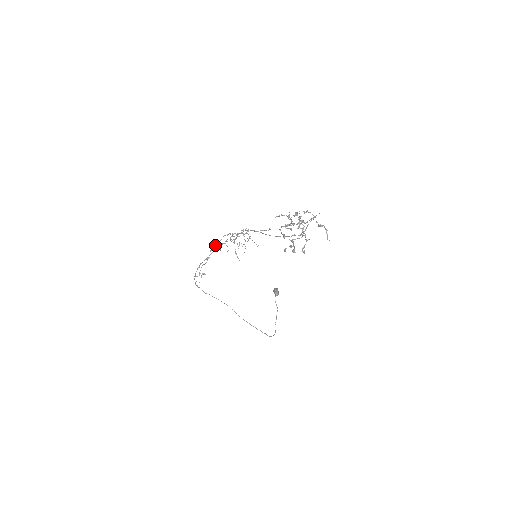
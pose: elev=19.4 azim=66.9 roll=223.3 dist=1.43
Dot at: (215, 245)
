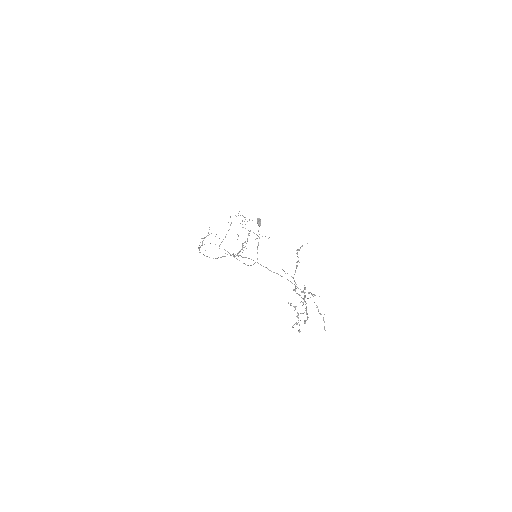
Dot at: occluded
